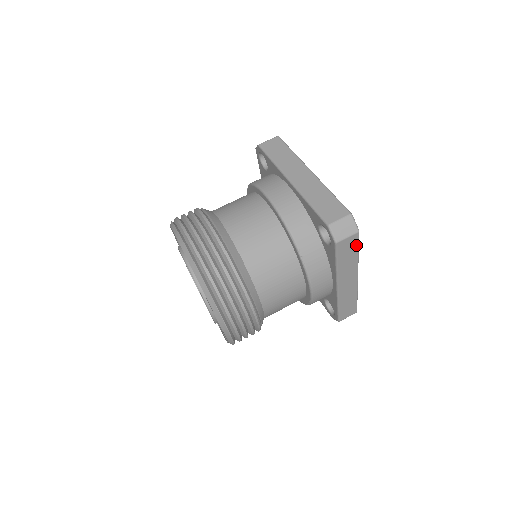
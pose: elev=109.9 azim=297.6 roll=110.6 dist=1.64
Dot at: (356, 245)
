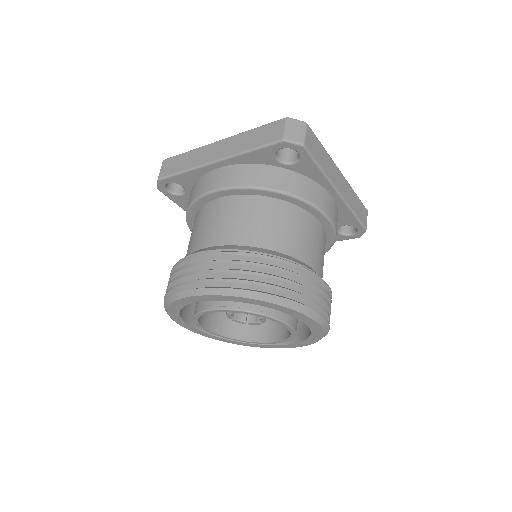
Dot at: (316, 139)
